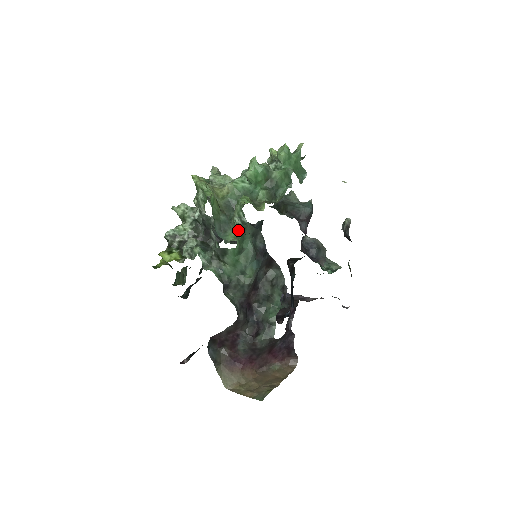
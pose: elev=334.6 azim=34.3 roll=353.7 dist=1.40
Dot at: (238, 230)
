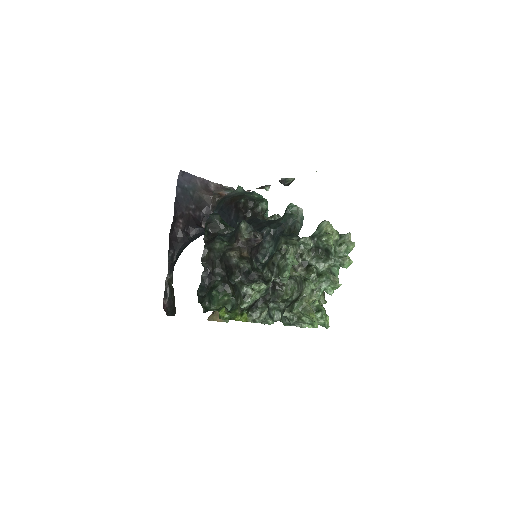
Dot at: occluded
